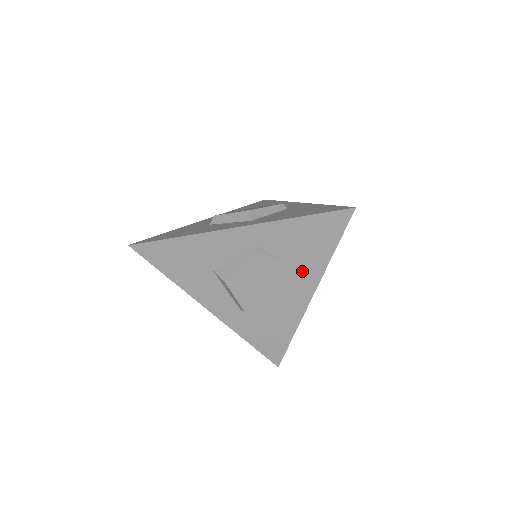
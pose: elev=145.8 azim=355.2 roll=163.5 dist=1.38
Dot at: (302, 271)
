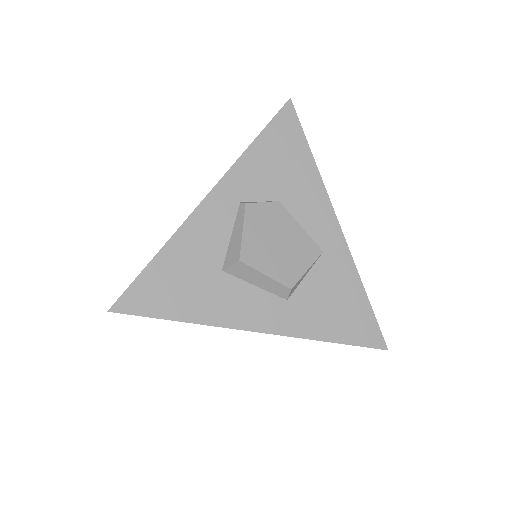
Dot at: (304, 199)
